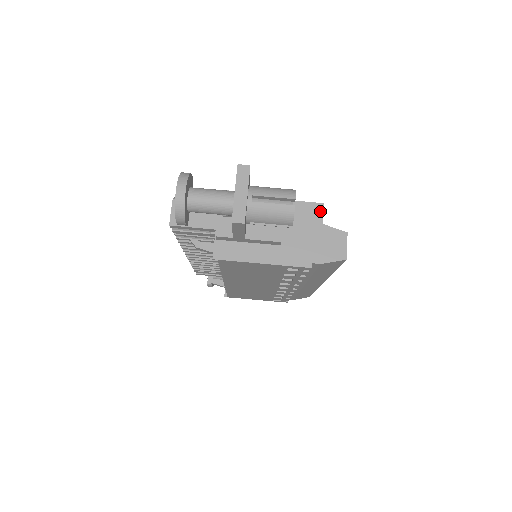
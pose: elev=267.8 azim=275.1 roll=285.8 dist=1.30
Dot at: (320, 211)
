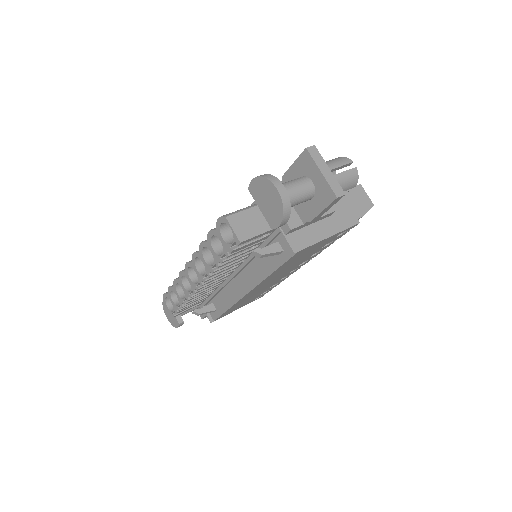
Dot at: occluded
